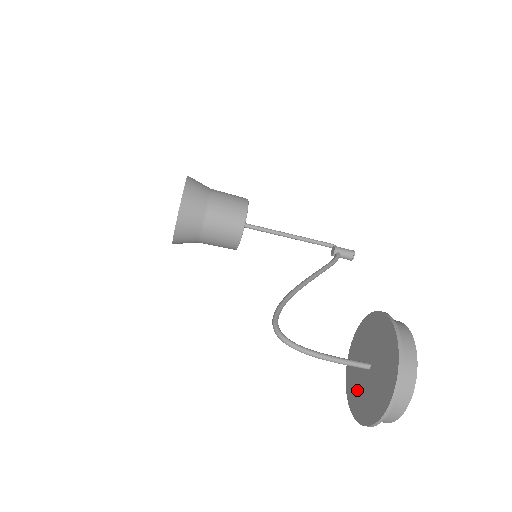
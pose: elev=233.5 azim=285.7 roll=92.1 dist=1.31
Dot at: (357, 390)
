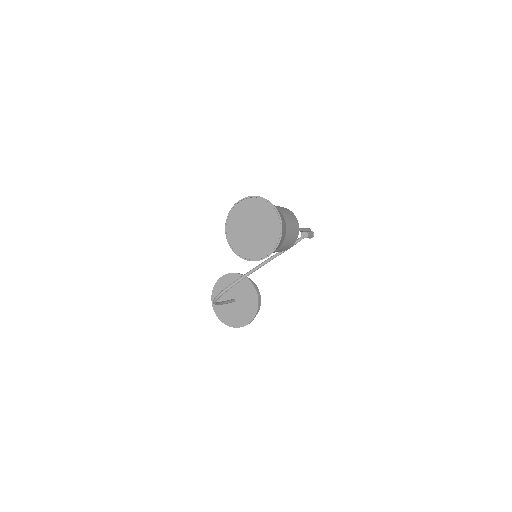
Dot at: occluded
